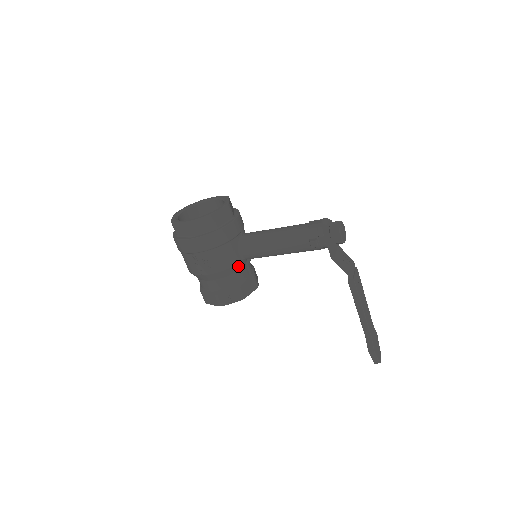
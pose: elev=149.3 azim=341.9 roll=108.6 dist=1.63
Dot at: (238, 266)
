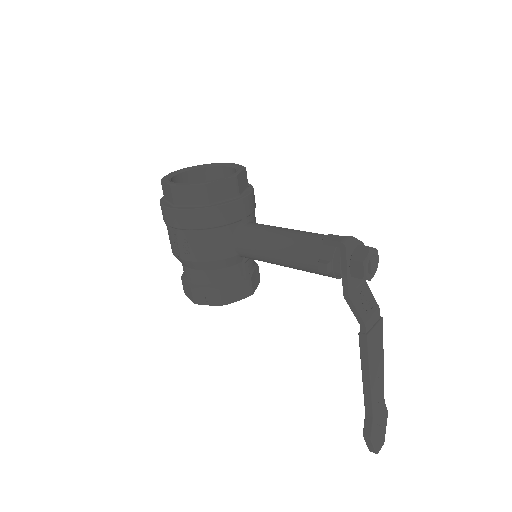
Dot at: (227, 262)
